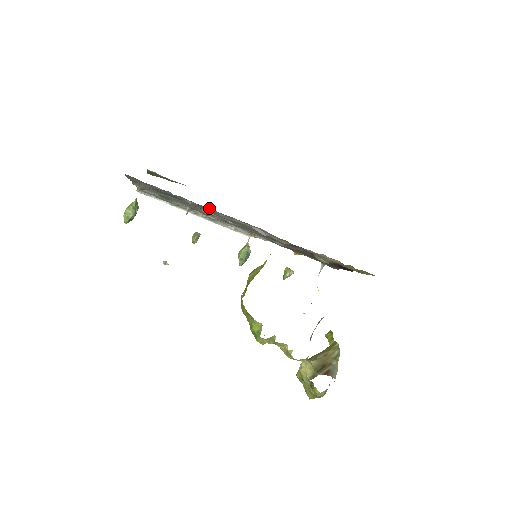
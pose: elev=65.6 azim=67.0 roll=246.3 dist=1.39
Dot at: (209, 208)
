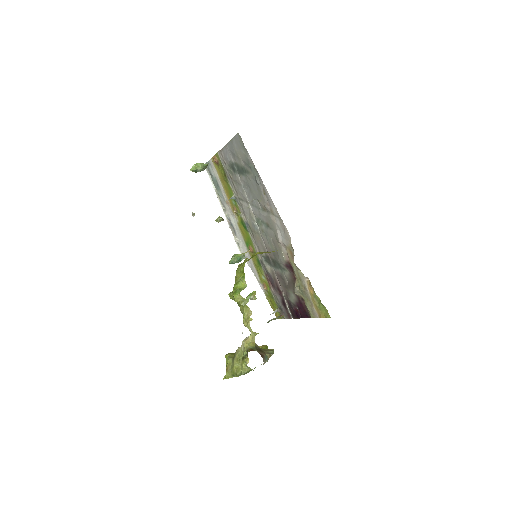
Dot at: occluded
